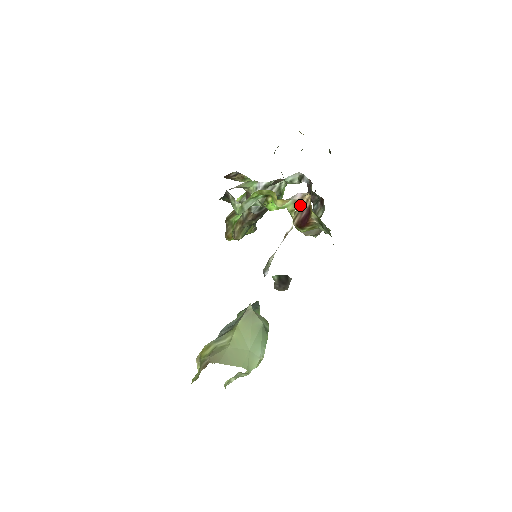
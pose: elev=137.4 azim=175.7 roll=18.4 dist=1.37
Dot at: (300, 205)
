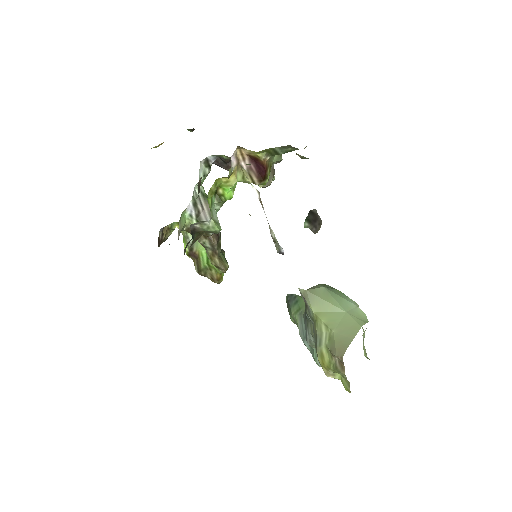
Dot at: (242, 167)
